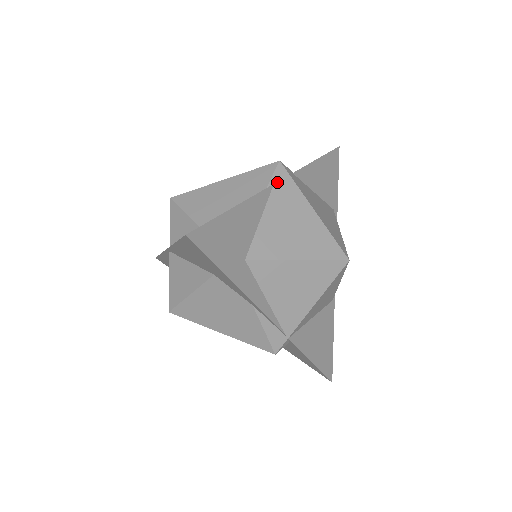
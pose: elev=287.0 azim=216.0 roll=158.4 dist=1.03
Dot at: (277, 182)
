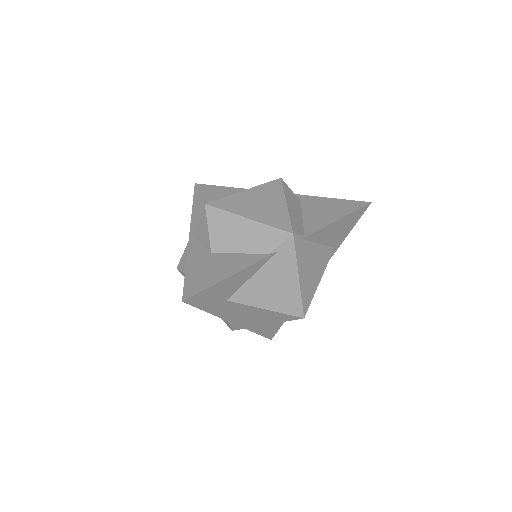
Dot at: (281, 250)
